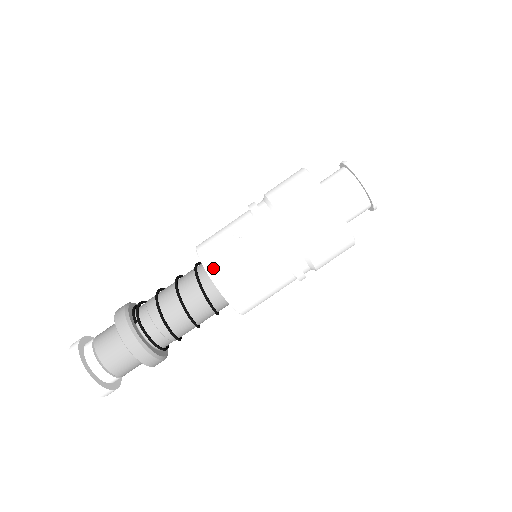
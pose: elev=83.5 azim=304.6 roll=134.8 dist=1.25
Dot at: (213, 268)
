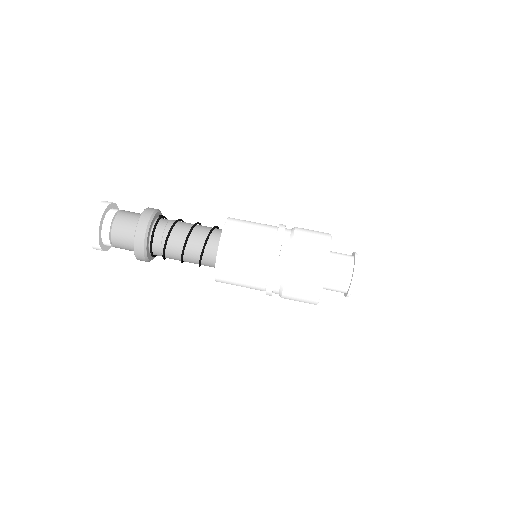
Dot at: (234, 218)
